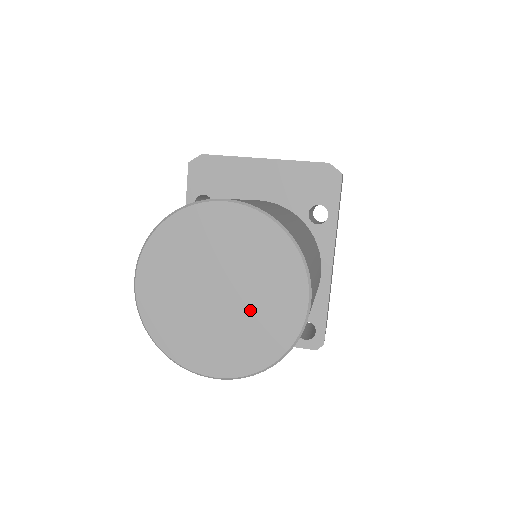
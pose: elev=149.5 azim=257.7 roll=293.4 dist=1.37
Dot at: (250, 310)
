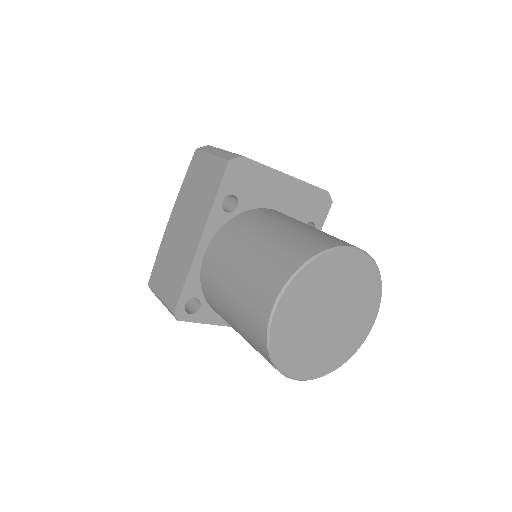
Dot at: (343, 330)
